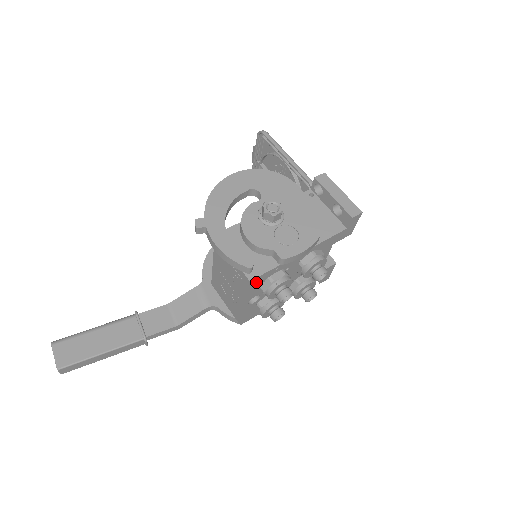
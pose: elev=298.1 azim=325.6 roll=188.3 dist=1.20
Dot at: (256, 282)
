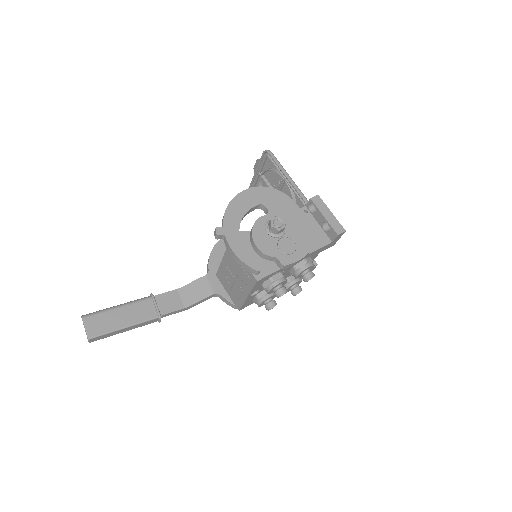
Dot at: (261, 281)
